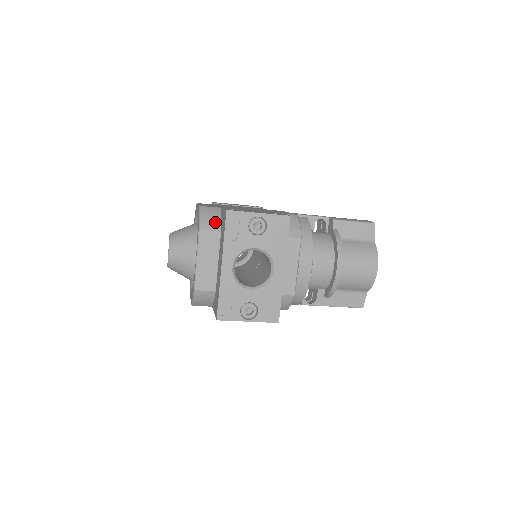
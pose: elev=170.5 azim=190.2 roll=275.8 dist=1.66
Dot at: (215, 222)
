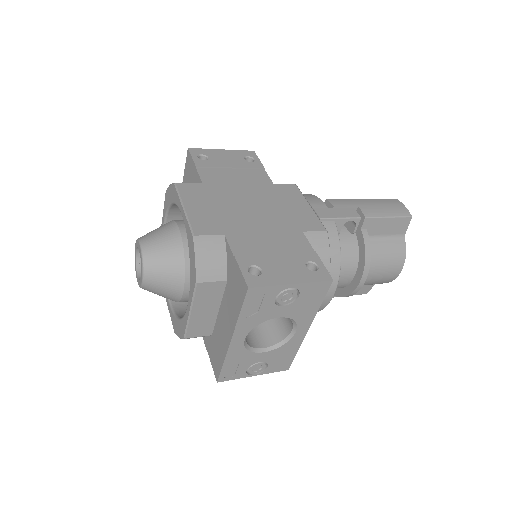
Dot at: (219, 266)
